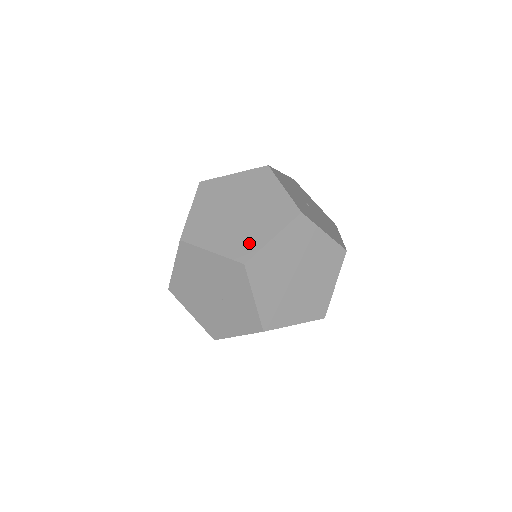
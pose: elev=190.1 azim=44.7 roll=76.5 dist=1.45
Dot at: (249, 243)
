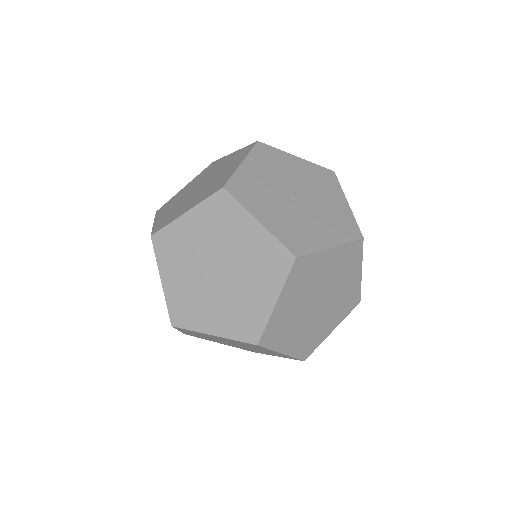
Dot at: (251, 316)
